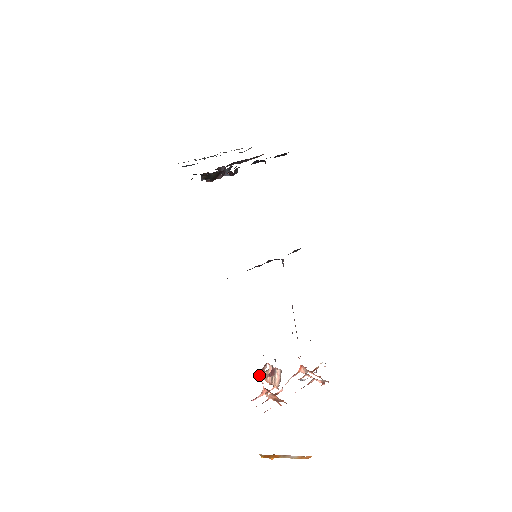
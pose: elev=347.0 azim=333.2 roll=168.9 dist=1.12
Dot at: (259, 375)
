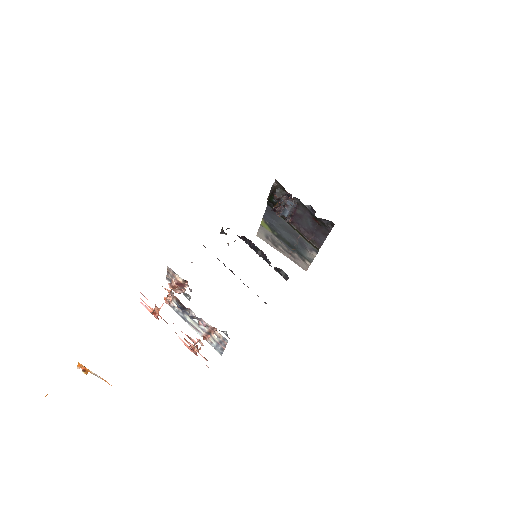
Dot at: (170, 287)
